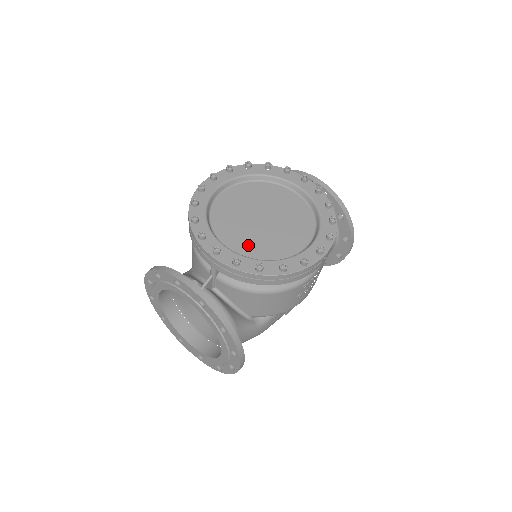
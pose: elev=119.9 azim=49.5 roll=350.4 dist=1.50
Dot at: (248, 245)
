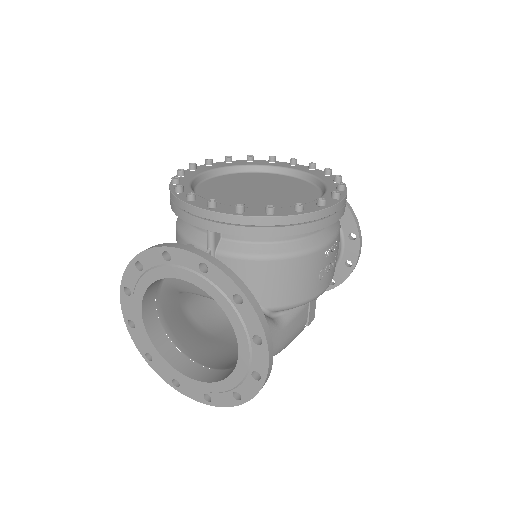
Dot at: (248, 206)
